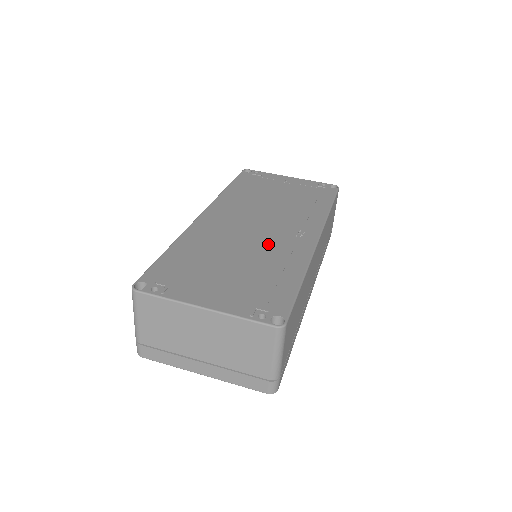
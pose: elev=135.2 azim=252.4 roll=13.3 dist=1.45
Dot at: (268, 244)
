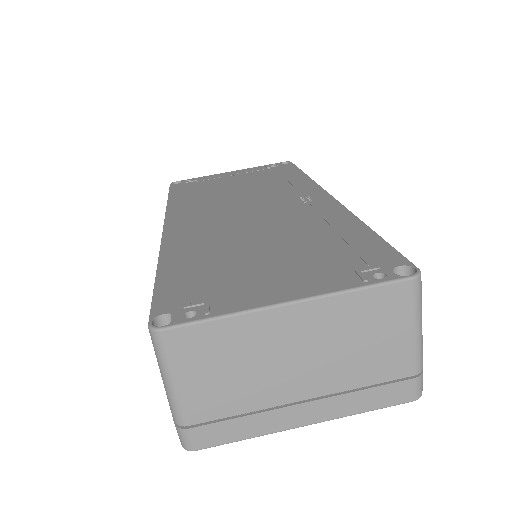
Dot at: (283, 218)
